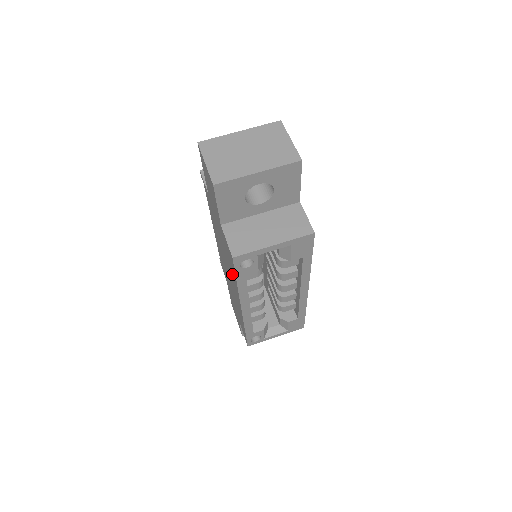
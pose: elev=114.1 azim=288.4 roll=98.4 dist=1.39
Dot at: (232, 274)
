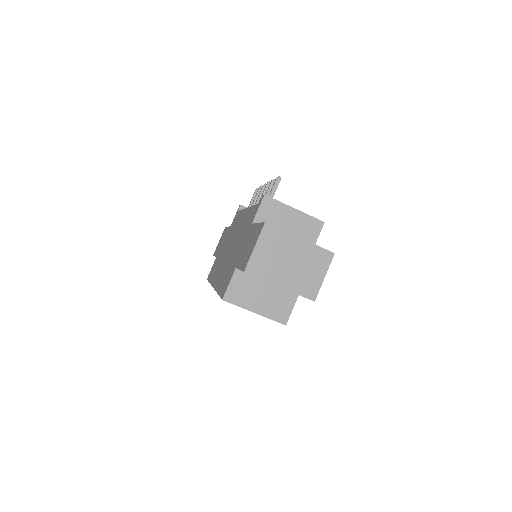
Dot at: (223, 277)
